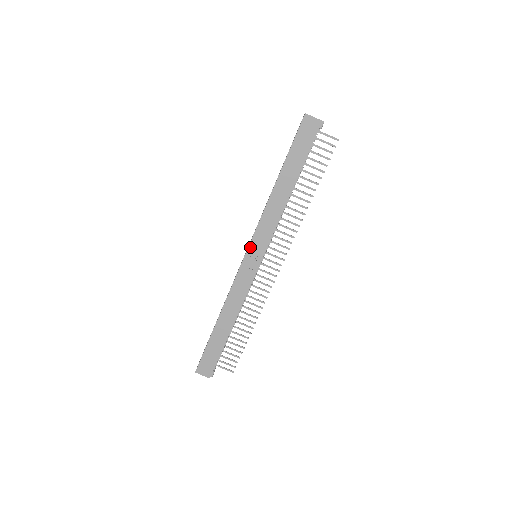
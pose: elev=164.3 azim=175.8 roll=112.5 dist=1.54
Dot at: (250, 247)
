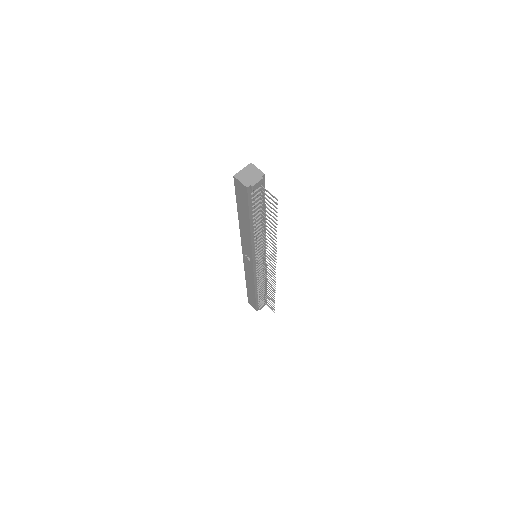
Dot at: (243, 253)
